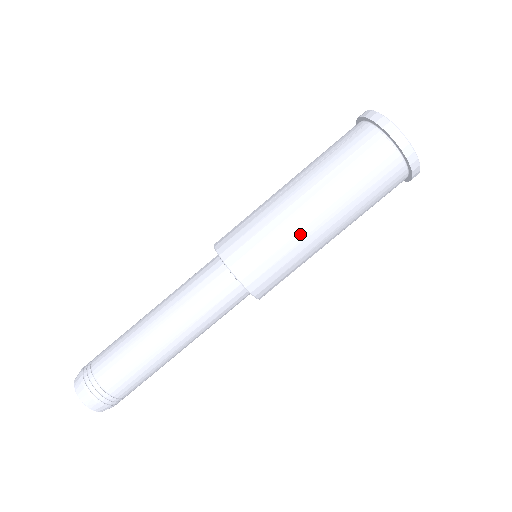
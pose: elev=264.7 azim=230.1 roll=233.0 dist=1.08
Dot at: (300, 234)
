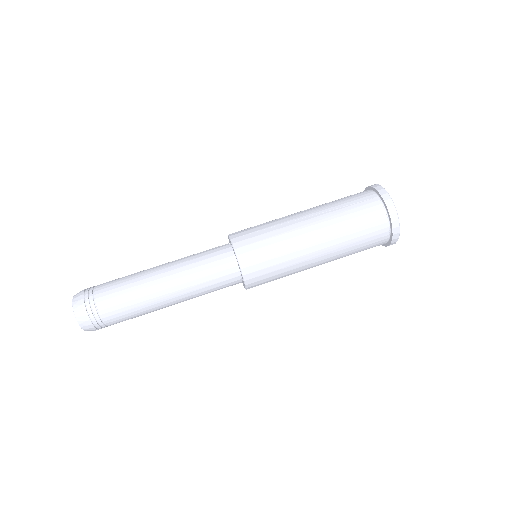
Dot at: (300, 258)
